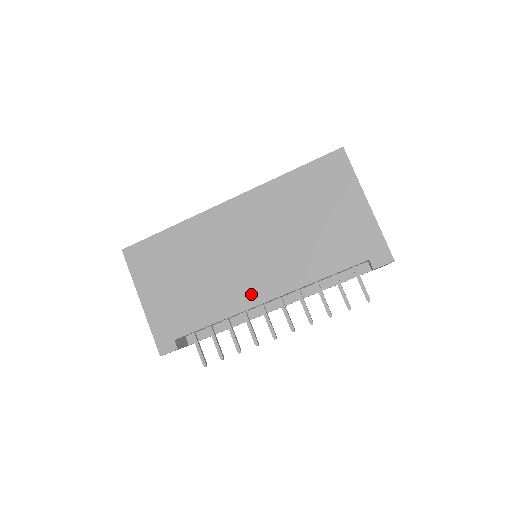
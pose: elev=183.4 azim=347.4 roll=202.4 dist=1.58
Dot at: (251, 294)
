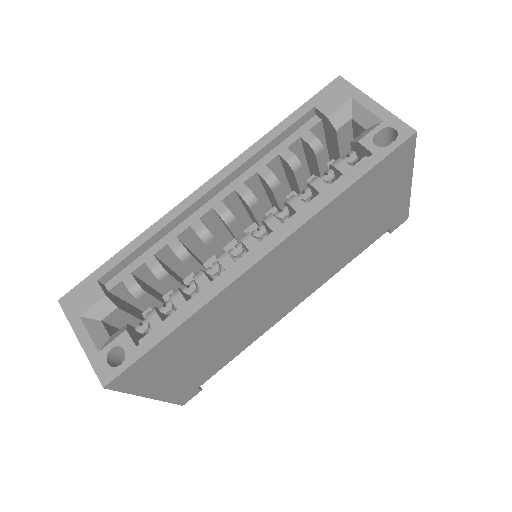
Dot at: (281, 313)
